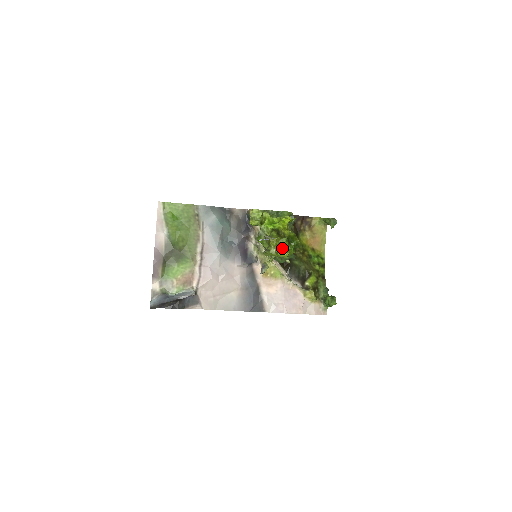
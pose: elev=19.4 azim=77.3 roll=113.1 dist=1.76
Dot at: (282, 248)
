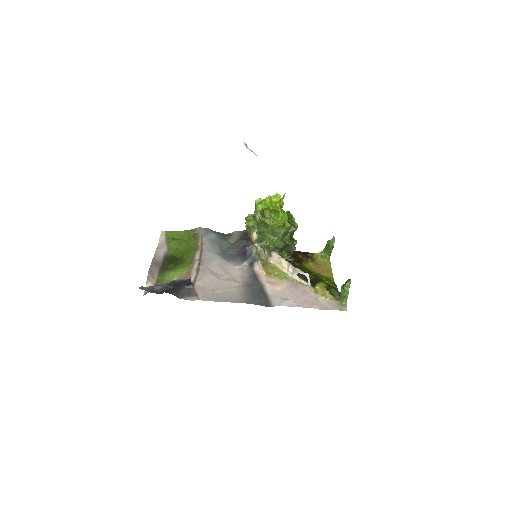
Dot at: (276, 216)
